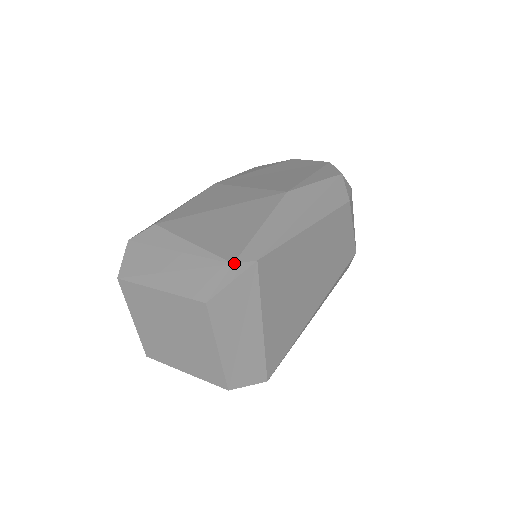
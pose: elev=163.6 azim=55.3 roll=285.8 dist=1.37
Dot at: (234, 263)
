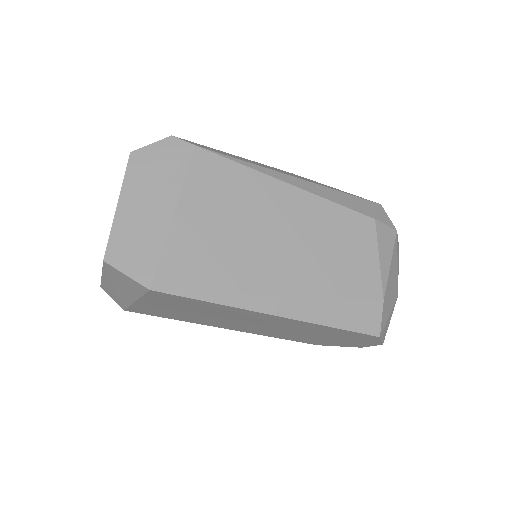
Dot at: (173, 136)
